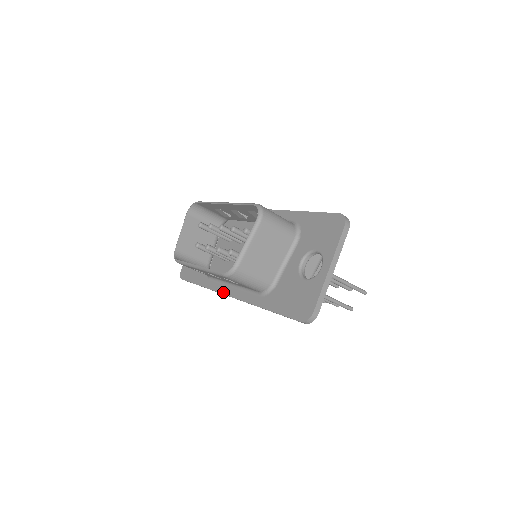
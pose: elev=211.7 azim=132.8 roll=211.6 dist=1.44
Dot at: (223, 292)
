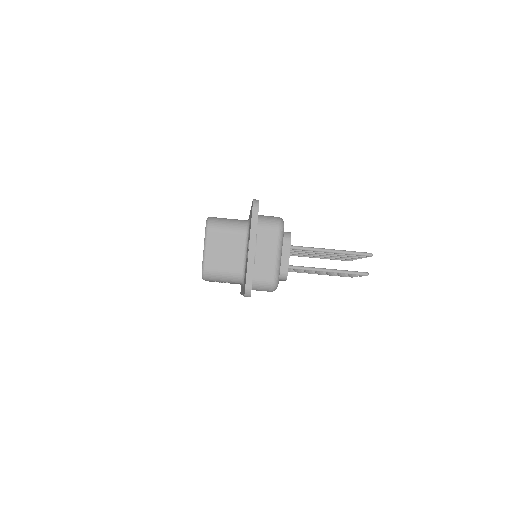
Dot at: occluded
